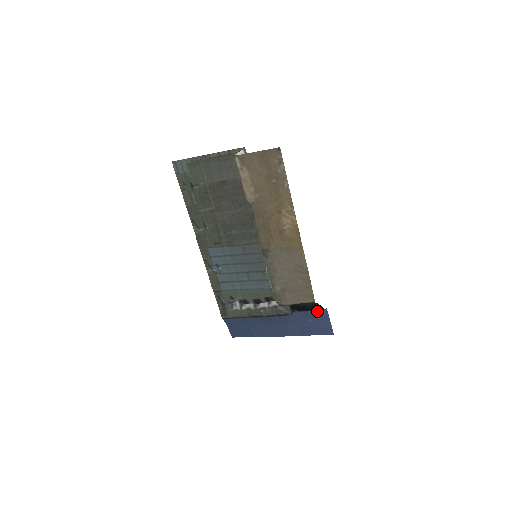
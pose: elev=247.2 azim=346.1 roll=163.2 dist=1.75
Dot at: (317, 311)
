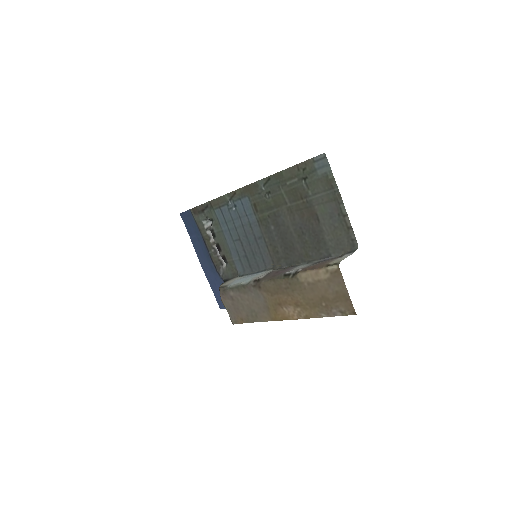
Dot at: occluded
